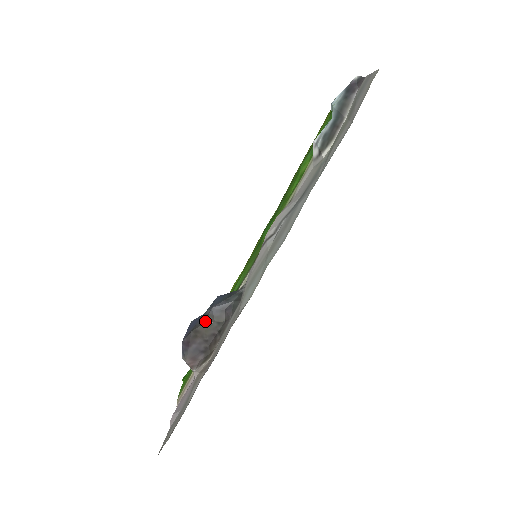
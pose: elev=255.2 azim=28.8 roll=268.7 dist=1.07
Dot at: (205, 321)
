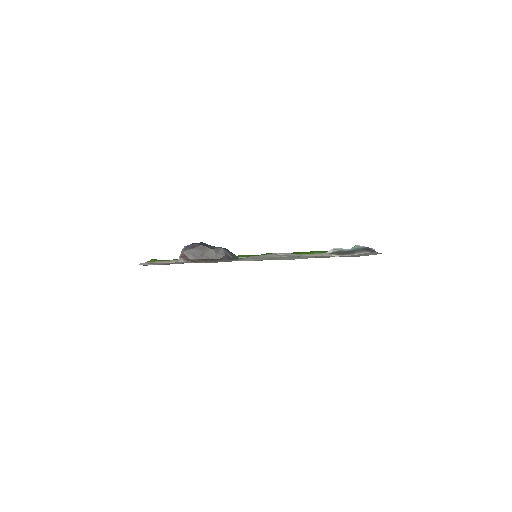
Dot at: (213, 249)
